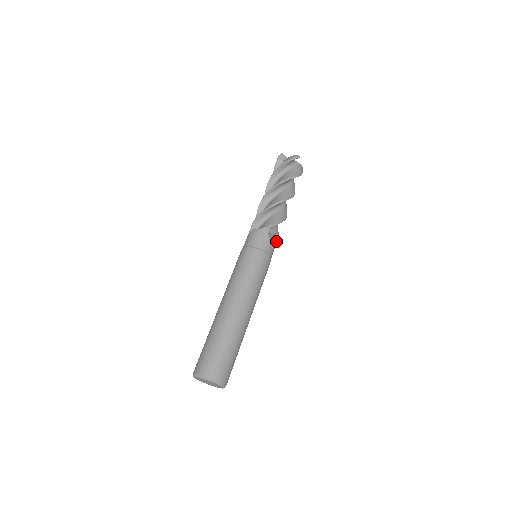
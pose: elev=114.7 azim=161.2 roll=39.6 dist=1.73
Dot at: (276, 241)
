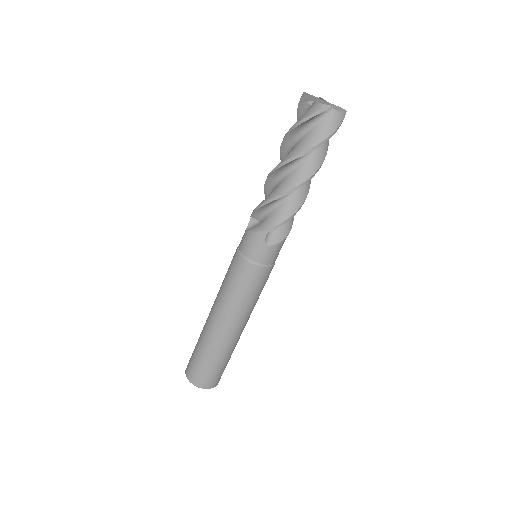
Dot at: (280, 243)
